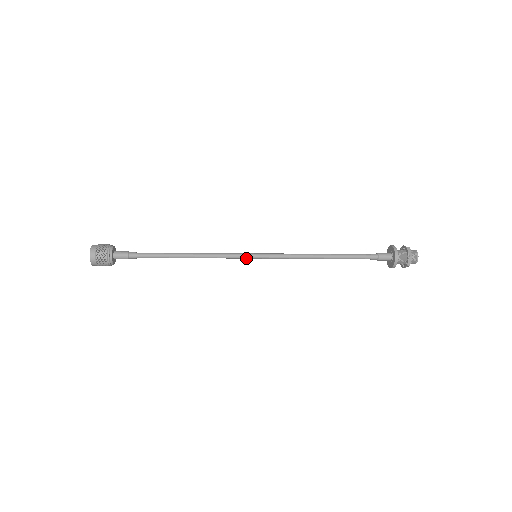
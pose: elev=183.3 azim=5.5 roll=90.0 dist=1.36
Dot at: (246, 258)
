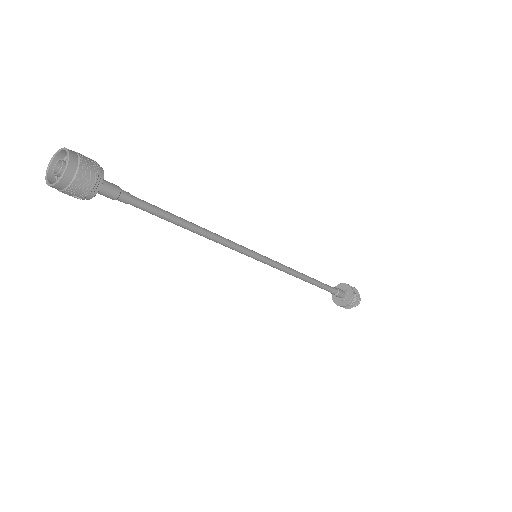
Dot at: (246, 255)
